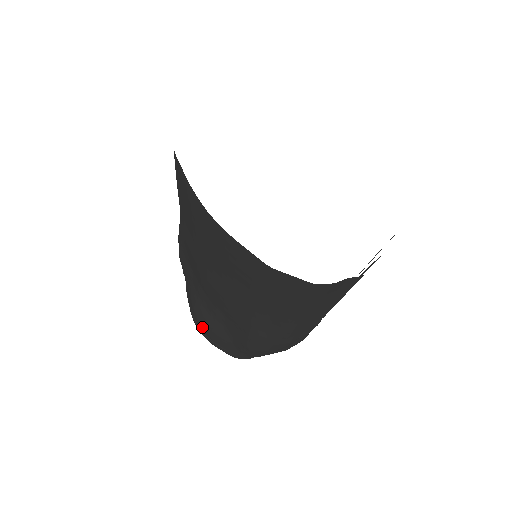
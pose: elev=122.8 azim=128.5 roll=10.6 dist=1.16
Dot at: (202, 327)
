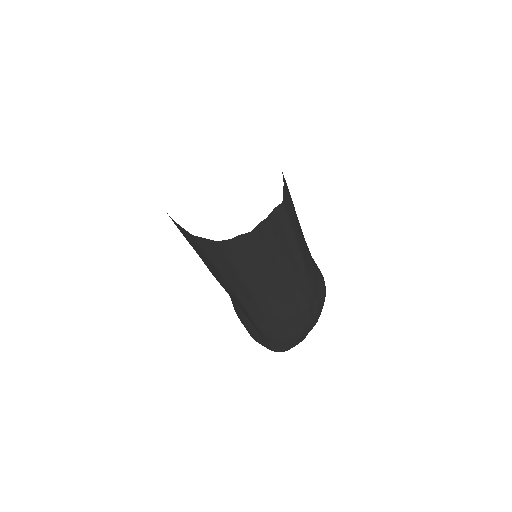
Dot at: occluded
